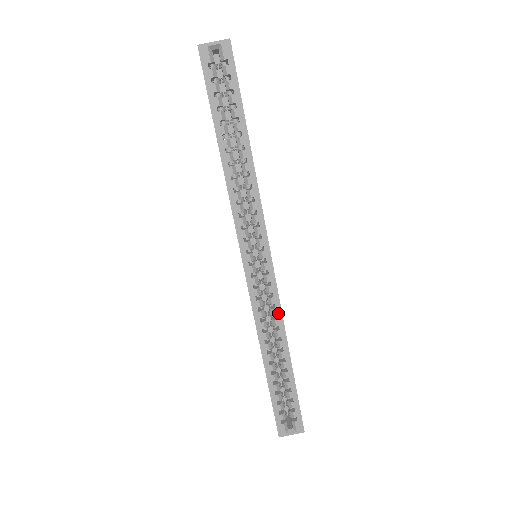
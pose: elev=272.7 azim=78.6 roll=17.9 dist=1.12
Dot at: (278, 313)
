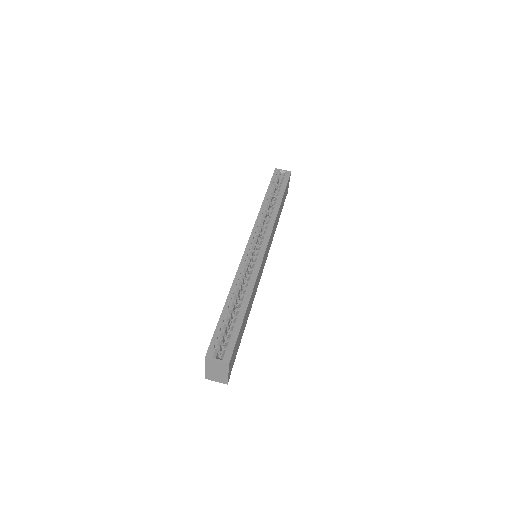
Dot at: (255, 274)
